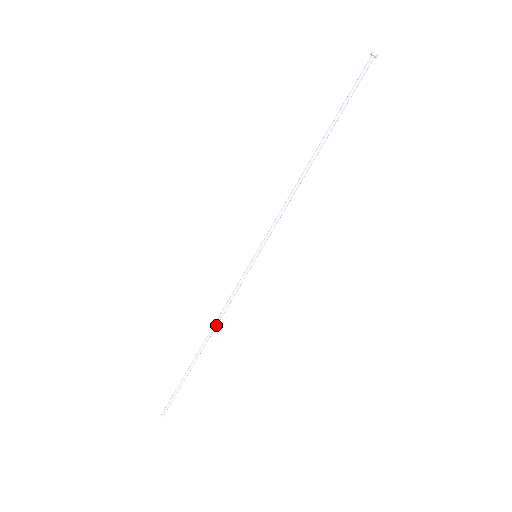
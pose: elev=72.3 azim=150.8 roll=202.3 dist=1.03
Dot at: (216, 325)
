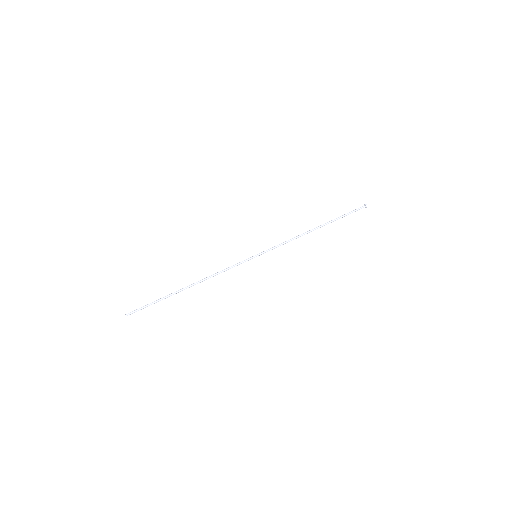
Dot at: occluded
